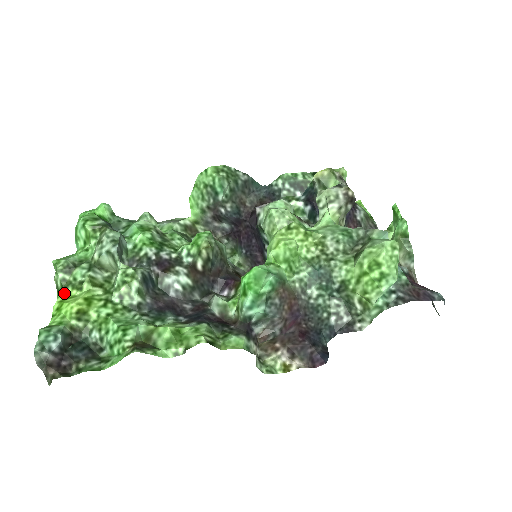
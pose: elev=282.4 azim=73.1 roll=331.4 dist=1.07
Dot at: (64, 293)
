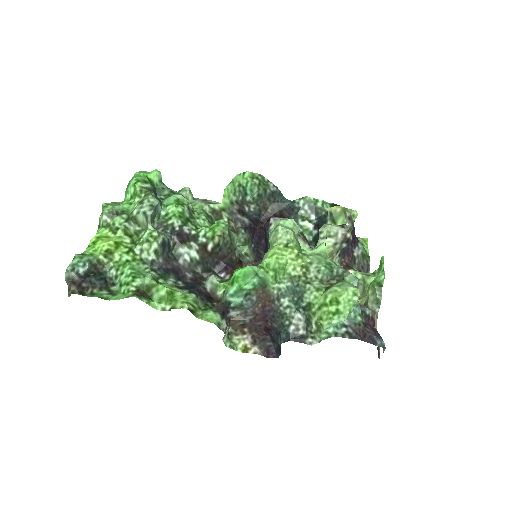
Dot at: (102, 231)
